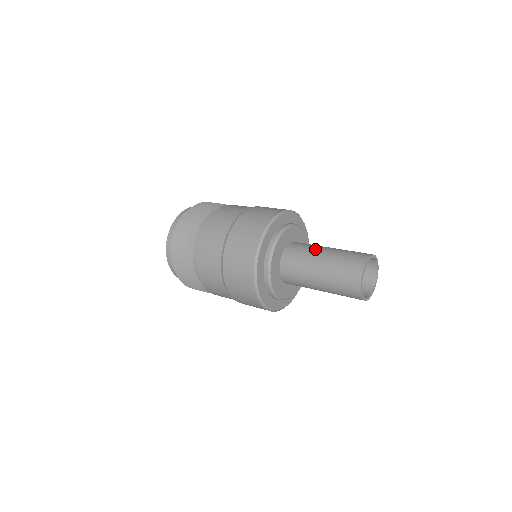
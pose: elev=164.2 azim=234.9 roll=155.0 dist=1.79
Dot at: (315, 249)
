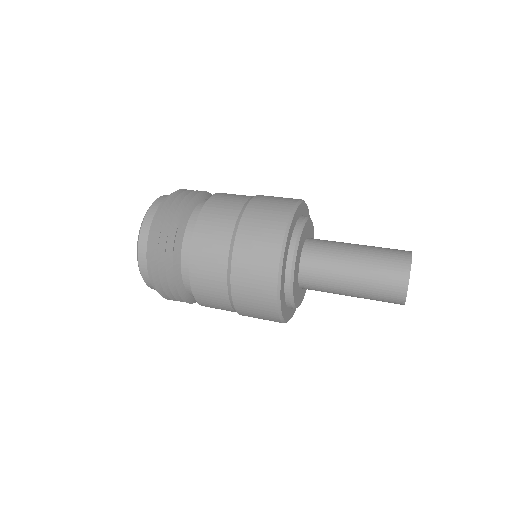
Dot at: occluded
